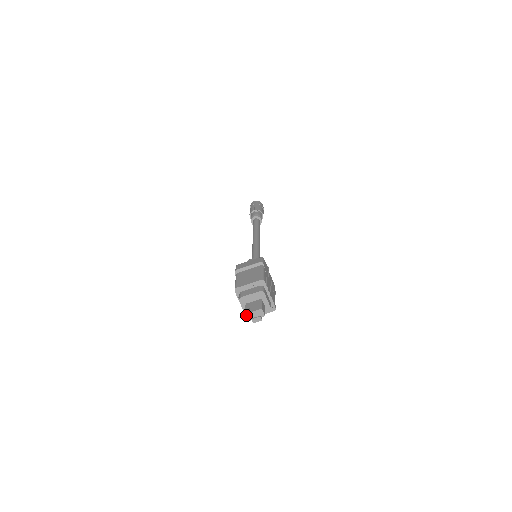
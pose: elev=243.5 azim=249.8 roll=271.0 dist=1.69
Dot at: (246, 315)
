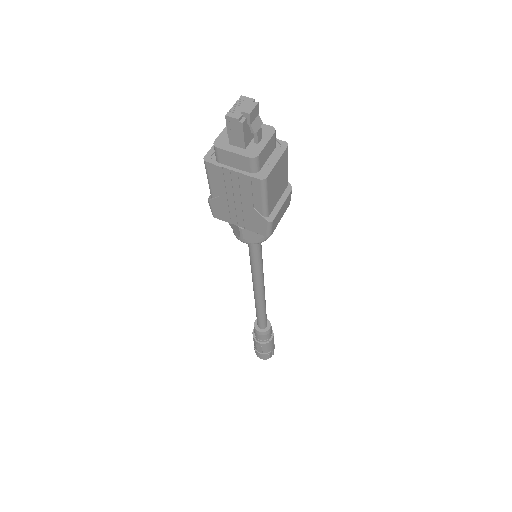
Dot at: (229, 116)
